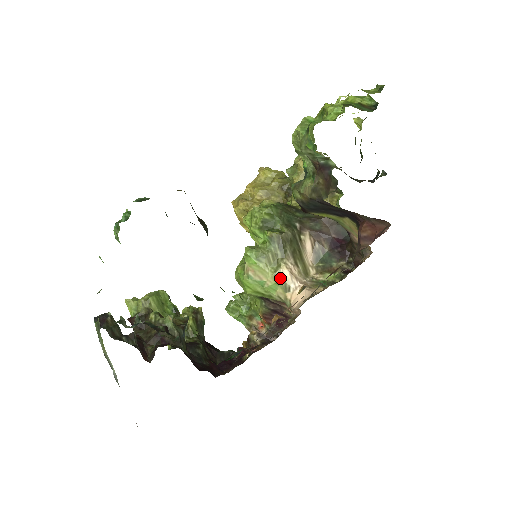
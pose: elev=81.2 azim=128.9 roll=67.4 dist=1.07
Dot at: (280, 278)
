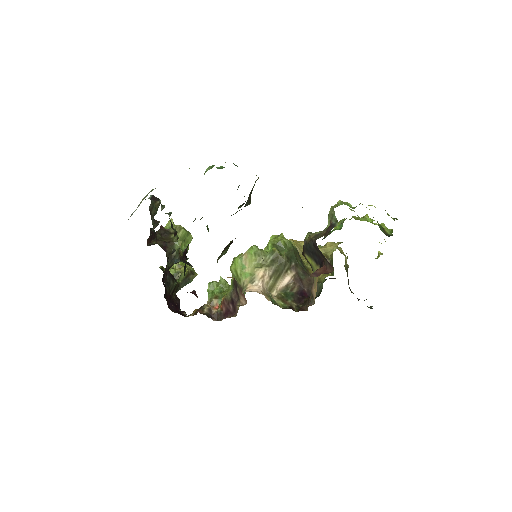
Dot at: (255, 272)
